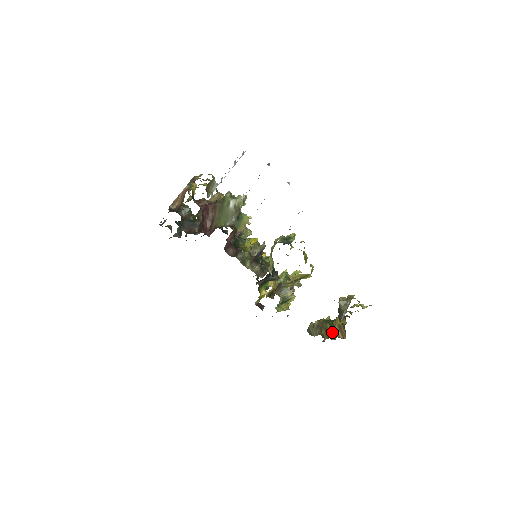
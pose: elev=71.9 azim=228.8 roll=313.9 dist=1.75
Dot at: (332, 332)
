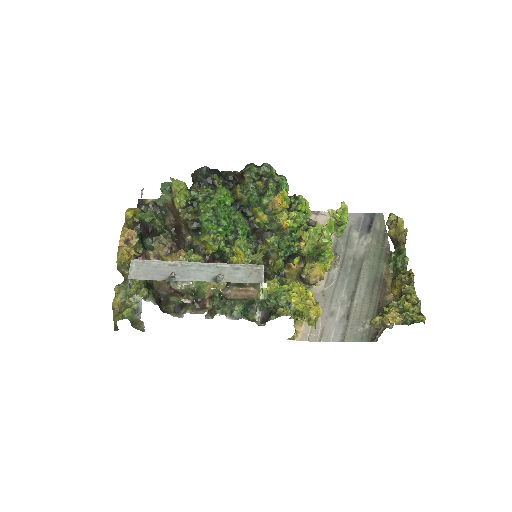
Dot at: occluded
